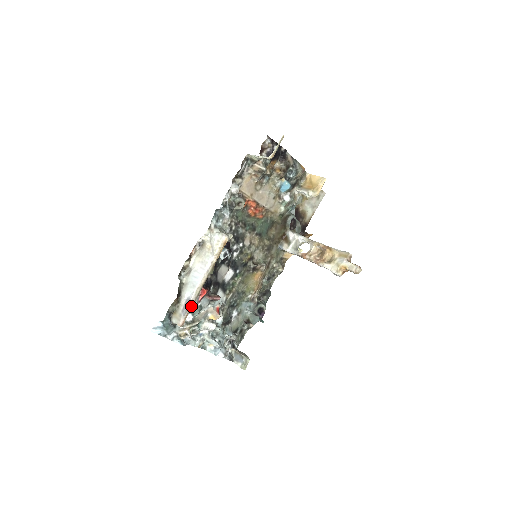
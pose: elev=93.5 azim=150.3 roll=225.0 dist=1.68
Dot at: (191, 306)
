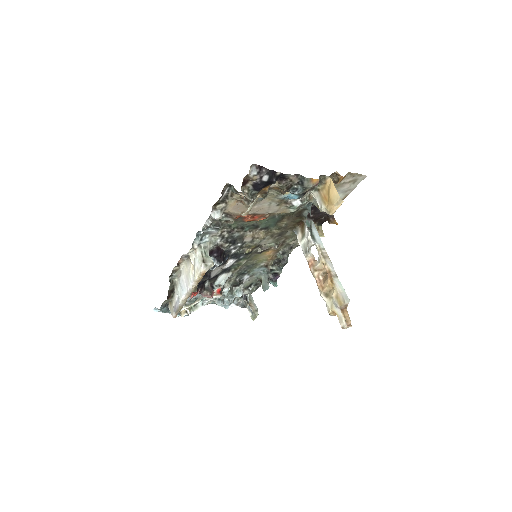
Dot at: (180, 309)
